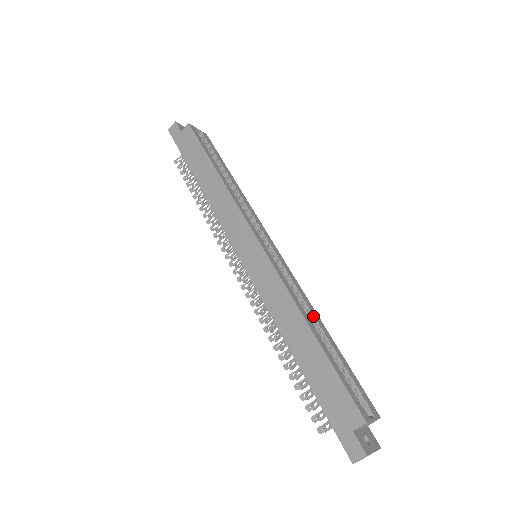
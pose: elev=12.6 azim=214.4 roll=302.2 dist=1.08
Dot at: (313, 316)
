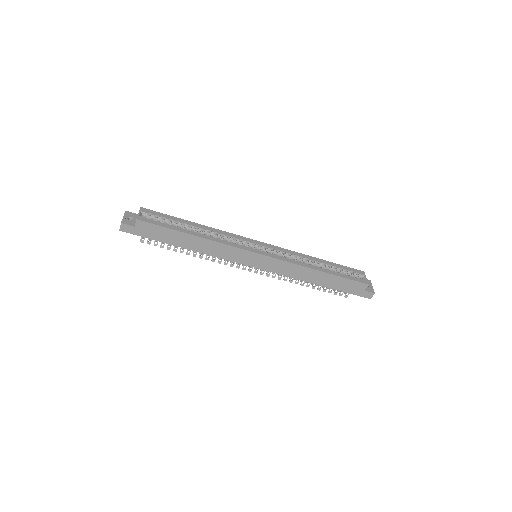
Dot at: (310, 260)
